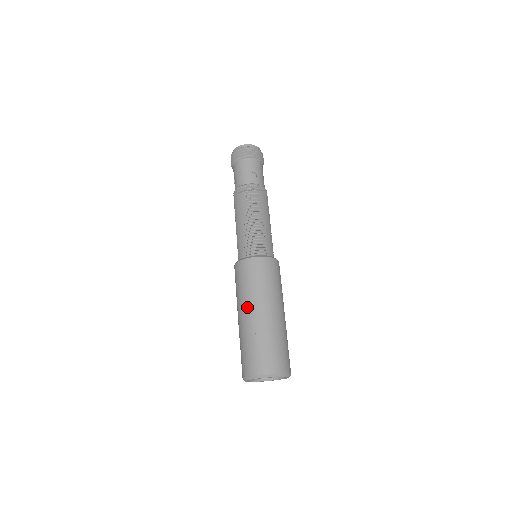
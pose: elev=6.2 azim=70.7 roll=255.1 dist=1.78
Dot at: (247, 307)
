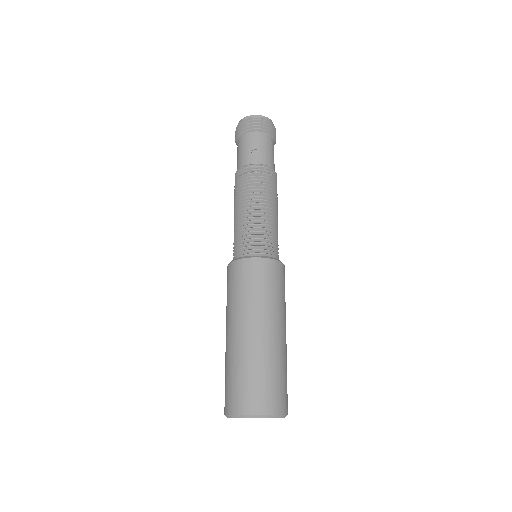
Dot at: (230, 323)
